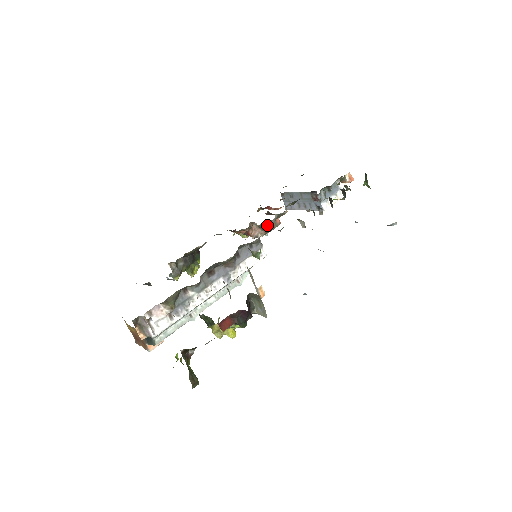
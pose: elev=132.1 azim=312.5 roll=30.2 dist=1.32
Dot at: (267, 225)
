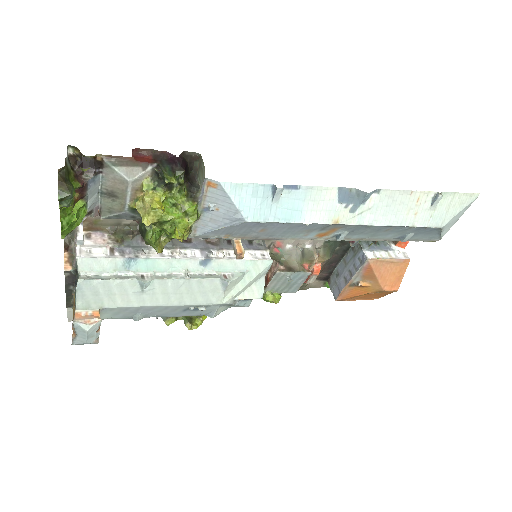
Dot at: (287, 258)
